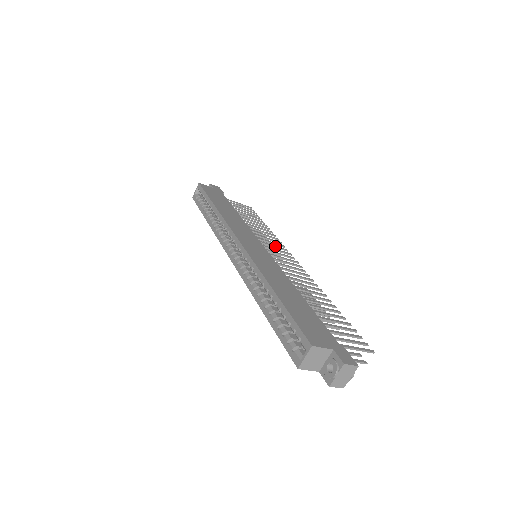
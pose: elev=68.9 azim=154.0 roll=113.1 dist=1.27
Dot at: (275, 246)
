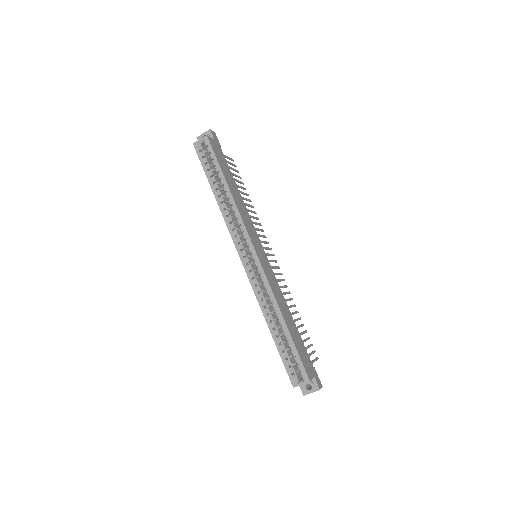
Dot at: (262, 236)
